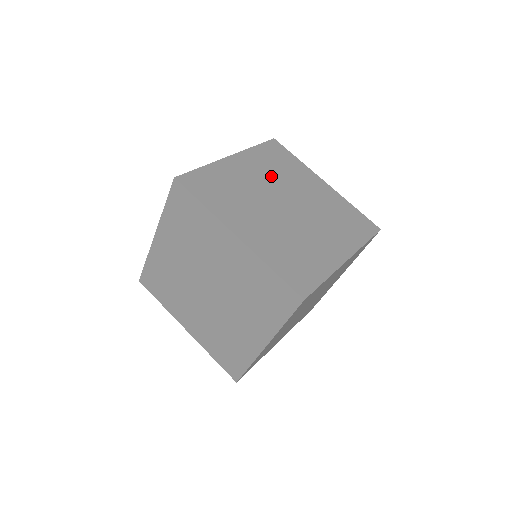
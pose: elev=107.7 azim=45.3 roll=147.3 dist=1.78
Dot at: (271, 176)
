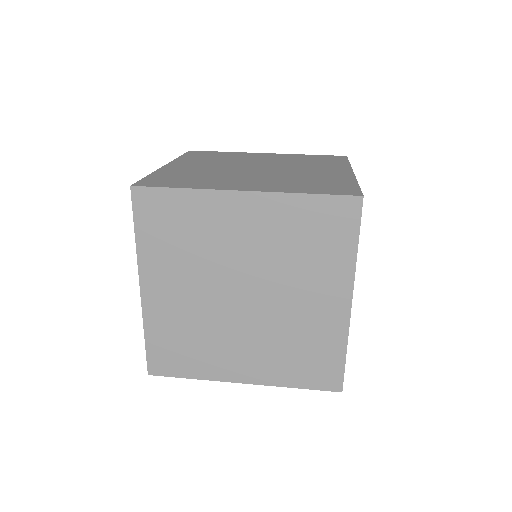
Dot at: (218, 162)
